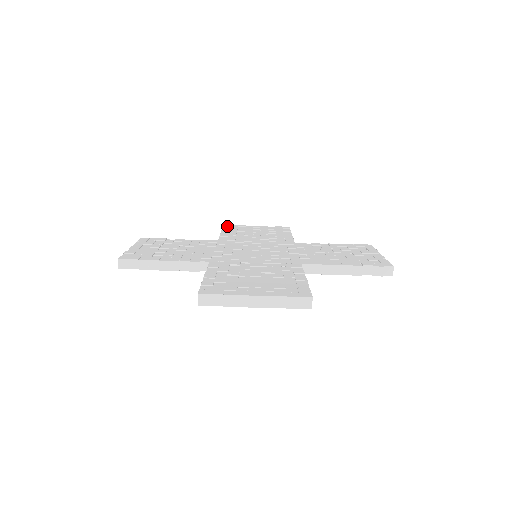
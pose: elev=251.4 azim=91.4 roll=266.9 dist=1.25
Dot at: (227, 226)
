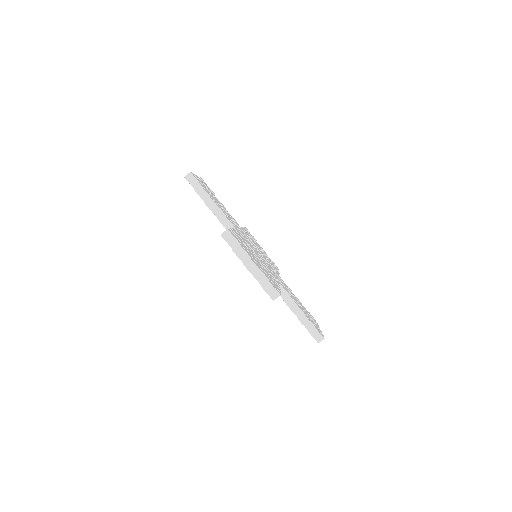
Dot at: occluded
